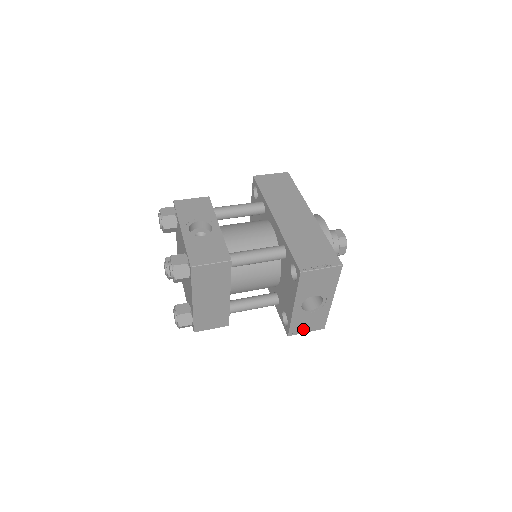
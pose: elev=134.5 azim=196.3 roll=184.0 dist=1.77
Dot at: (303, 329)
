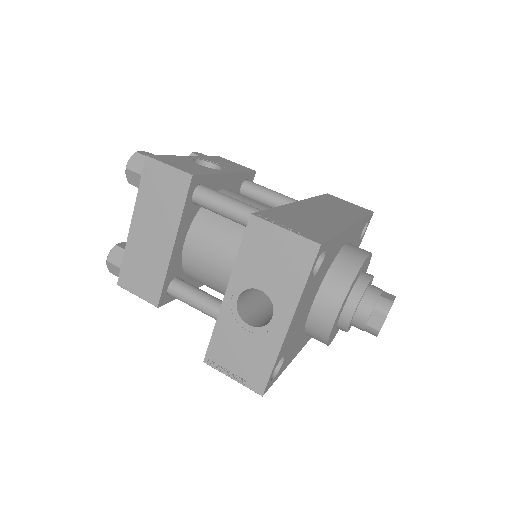
Dot at: (229, 365)
